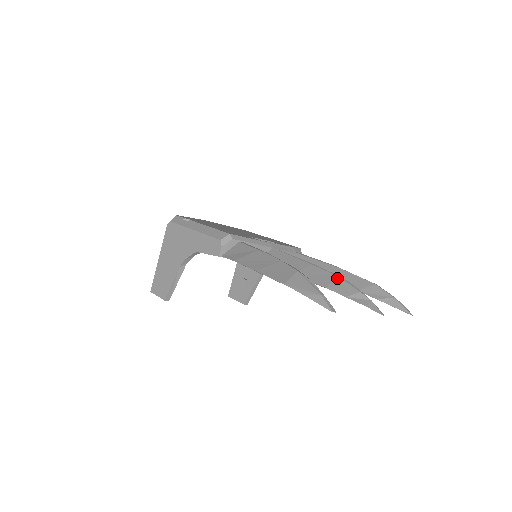
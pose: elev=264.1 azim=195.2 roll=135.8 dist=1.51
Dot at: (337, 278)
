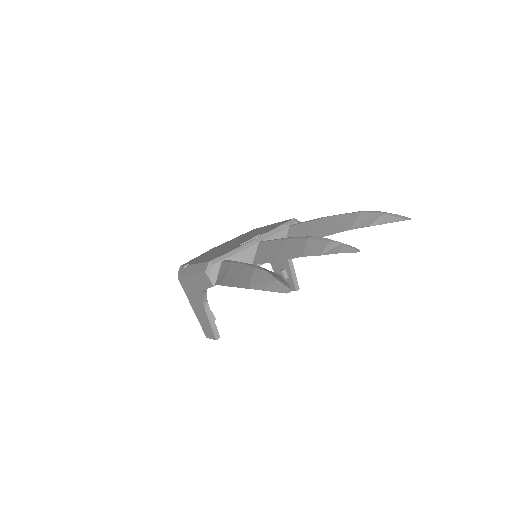
Dot at: (308, 240)
